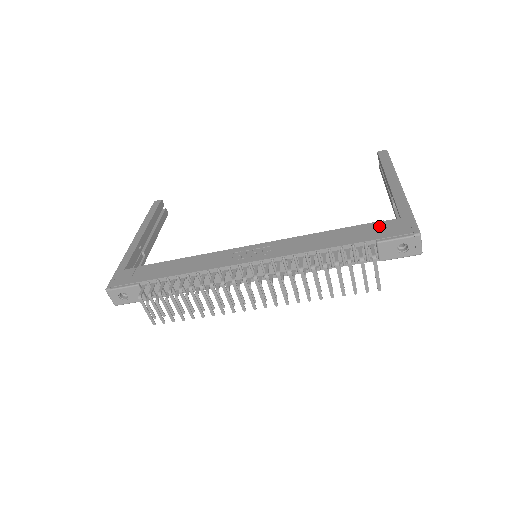
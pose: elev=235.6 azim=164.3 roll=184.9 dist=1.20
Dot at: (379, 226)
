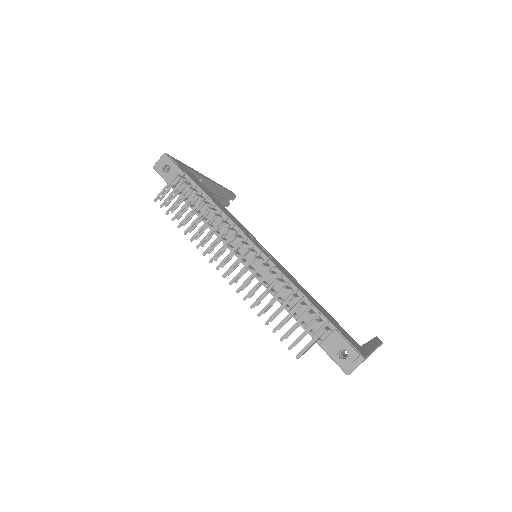
Dot at: (344, 331)
